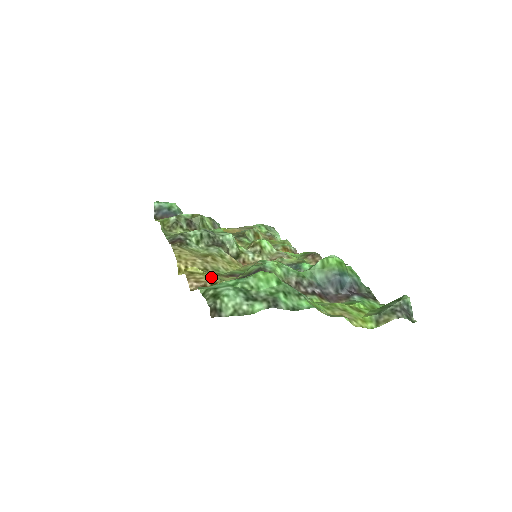
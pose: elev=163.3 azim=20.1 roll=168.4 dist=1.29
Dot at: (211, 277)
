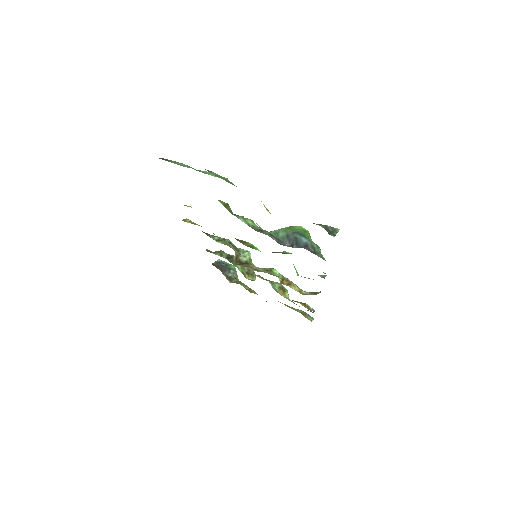
Dot at: occluded
